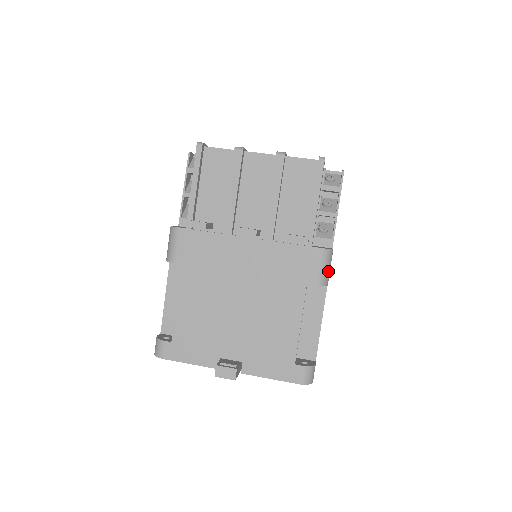
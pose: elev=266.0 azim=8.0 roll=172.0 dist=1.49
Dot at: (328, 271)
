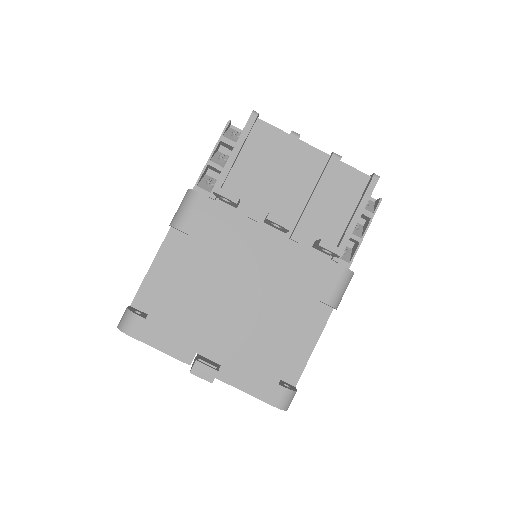
Dot at: (343, 294)
